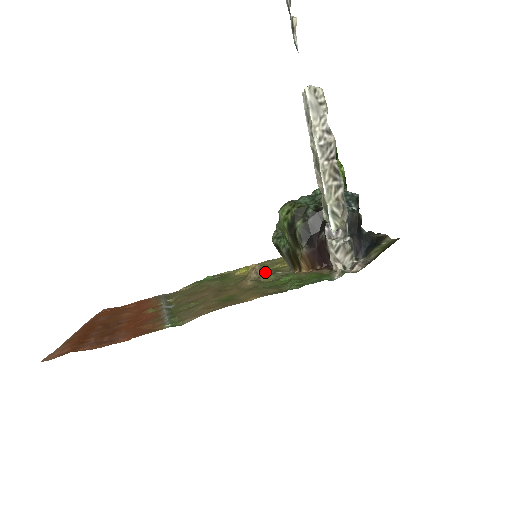
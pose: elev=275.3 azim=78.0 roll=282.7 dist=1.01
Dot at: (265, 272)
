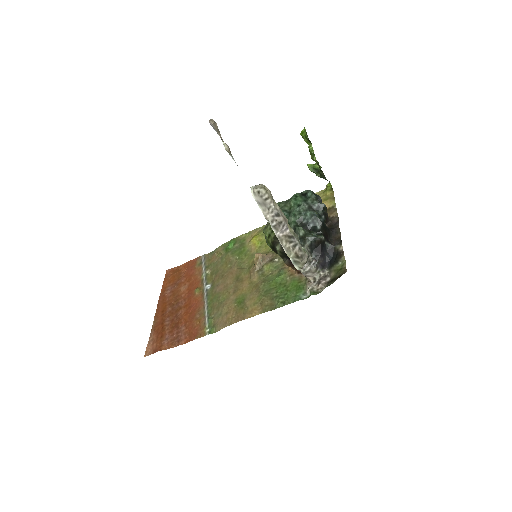
Dot at: (267, 257)
